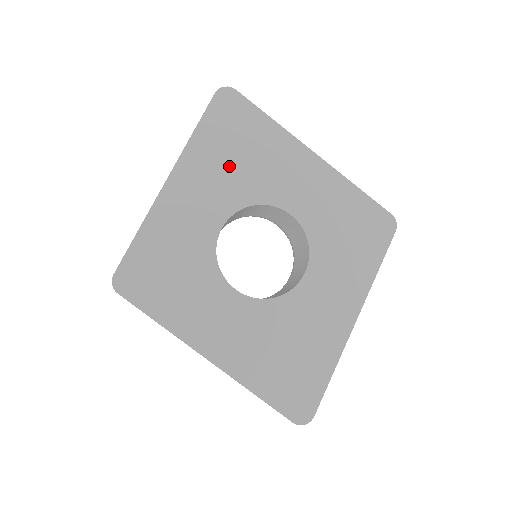
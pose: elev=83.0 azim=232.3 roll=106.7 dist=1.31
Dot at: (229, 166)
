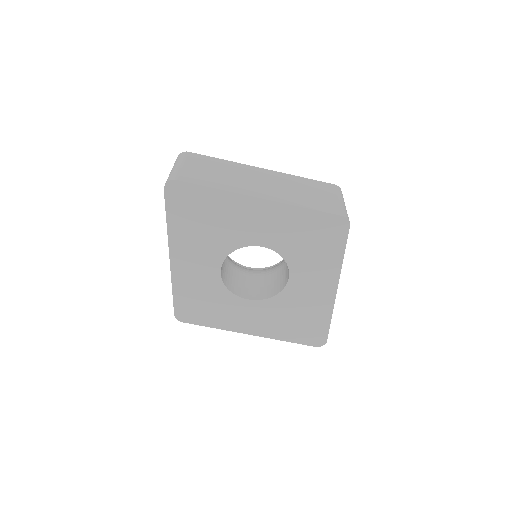
Dot at: (203, 234)
